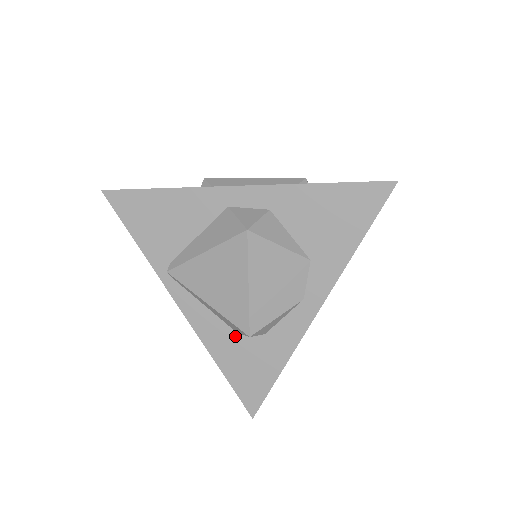
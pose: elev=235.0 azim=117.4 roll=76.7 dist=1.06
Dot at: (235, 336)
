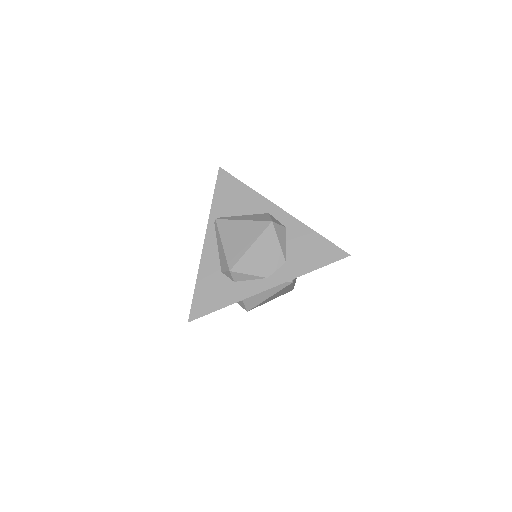
Dot at: (219, 272)
